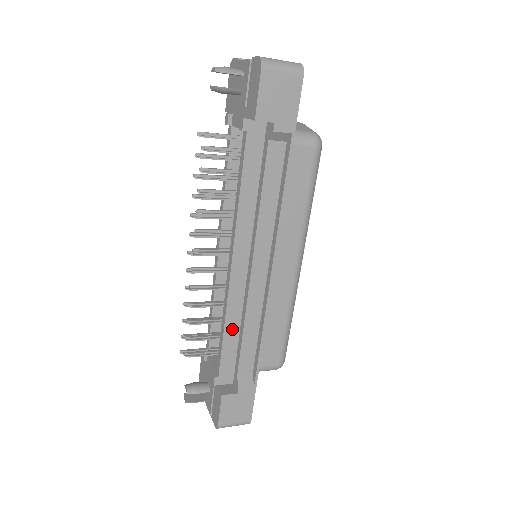
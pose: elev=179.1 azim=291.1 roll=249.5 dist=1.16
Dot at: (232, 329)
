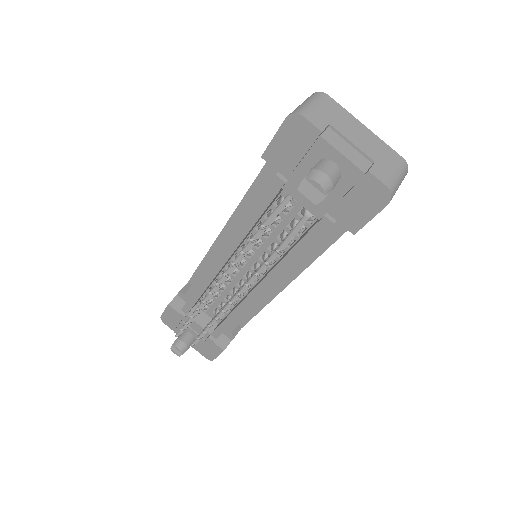
Dot at: occluded
